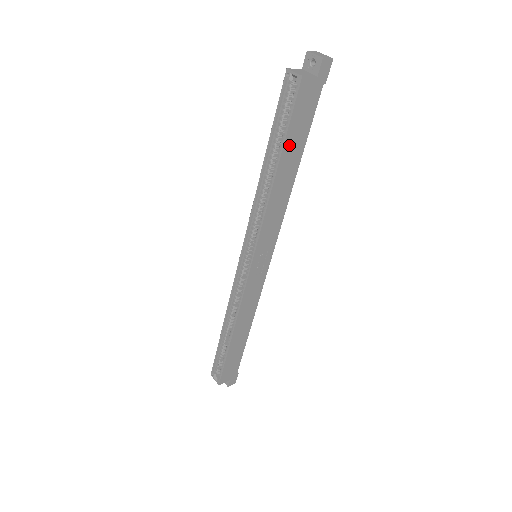
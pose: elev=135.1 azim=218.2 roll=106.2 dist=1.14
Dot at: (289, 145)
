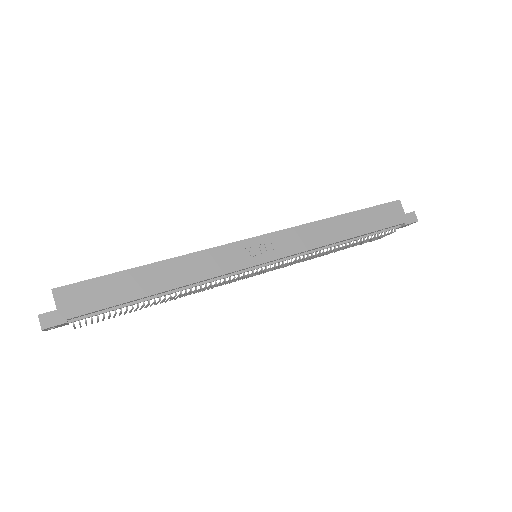
Dot at: (362, 216)
